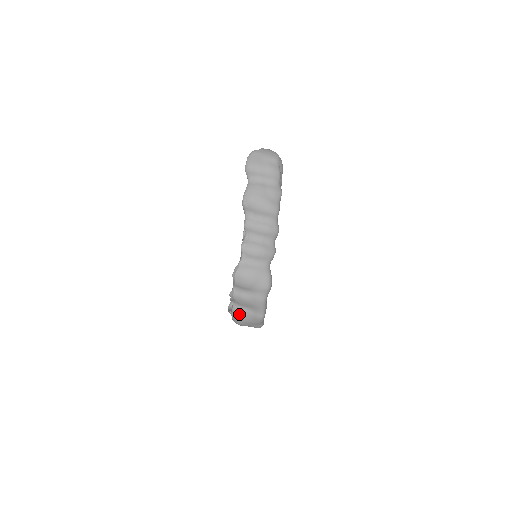
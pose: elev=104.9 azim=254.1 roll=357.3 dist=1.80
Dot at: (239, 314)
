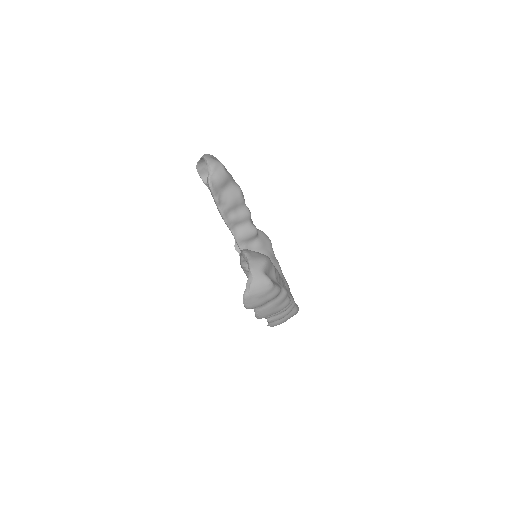
Dot at: occluded
